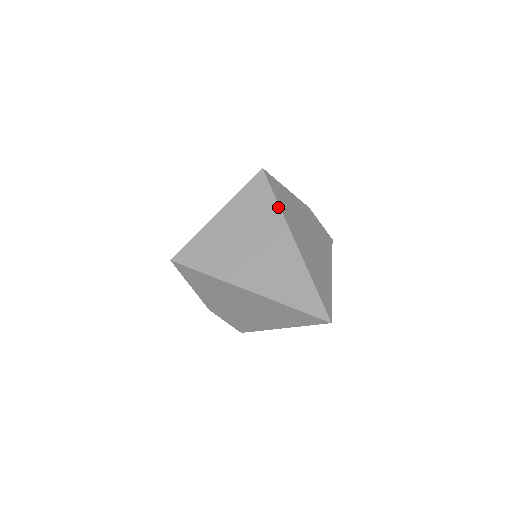
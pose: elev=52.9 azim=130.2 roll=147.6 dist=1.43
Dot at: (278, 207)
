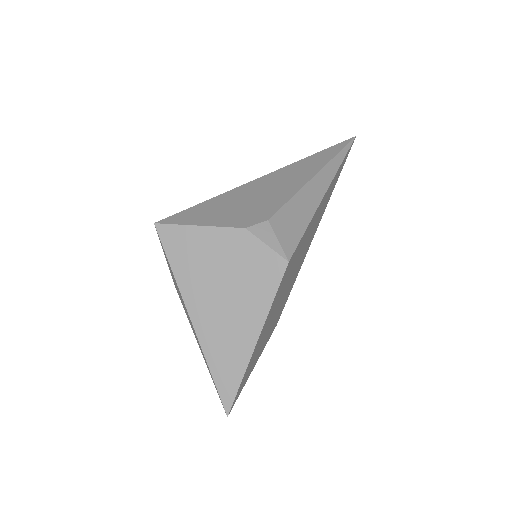
Dot at: (174, 276)
